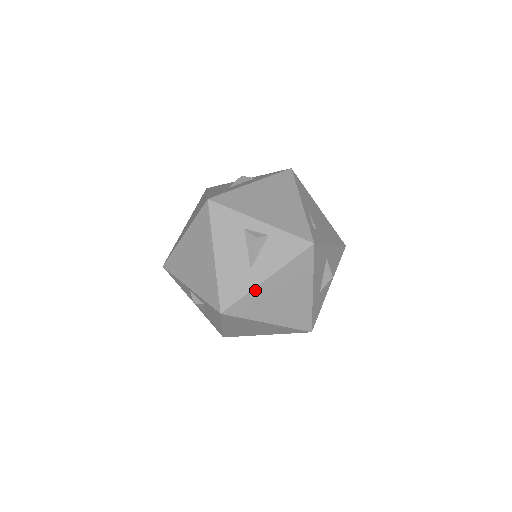
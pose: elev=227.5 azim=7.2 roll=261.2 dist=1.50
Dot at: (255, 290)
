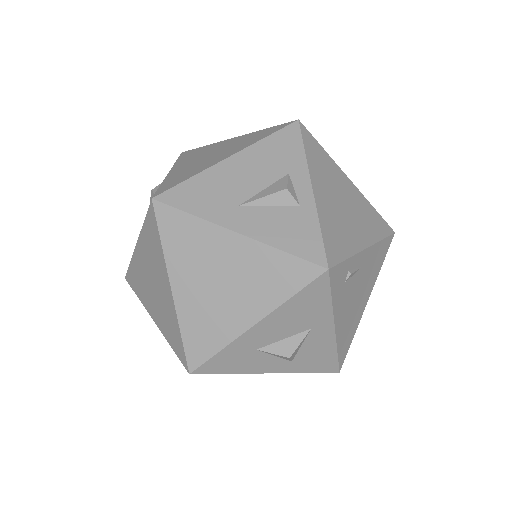
Dot at: (211, 226)
